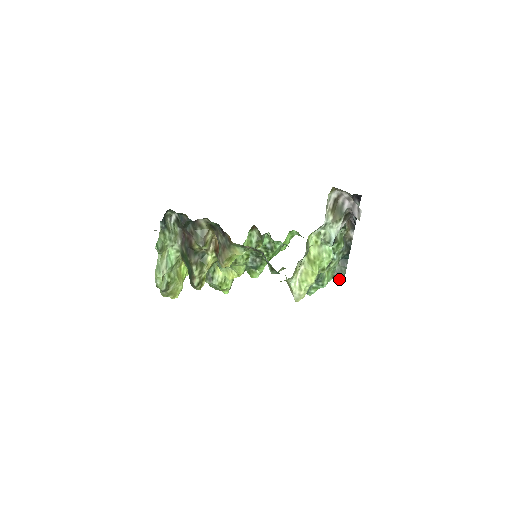
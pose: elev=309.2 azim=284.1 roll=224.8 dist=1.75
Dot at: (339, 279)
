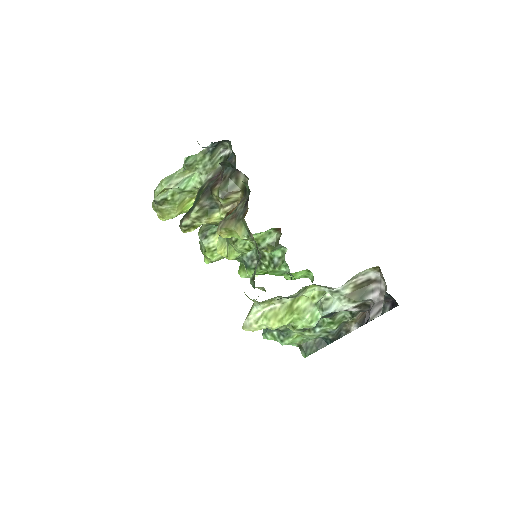
Dot at: (302, 352)
